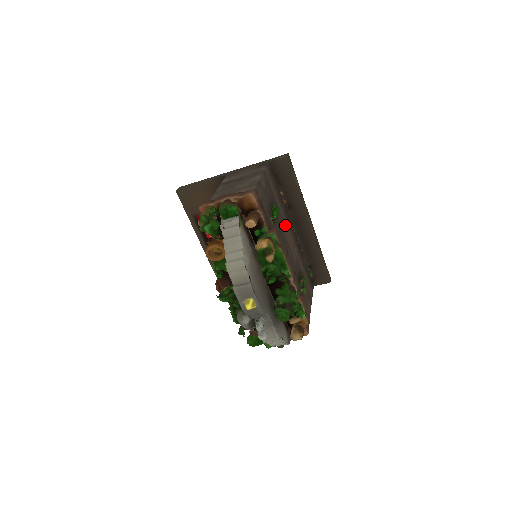
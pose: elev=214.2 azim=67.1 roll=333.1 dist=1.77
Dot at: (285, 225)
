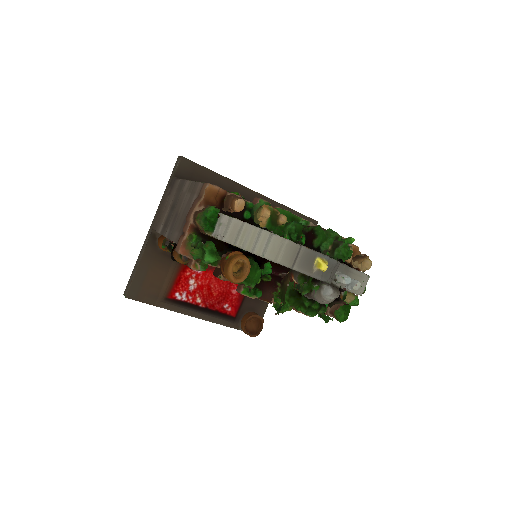
Dot at: occluded
